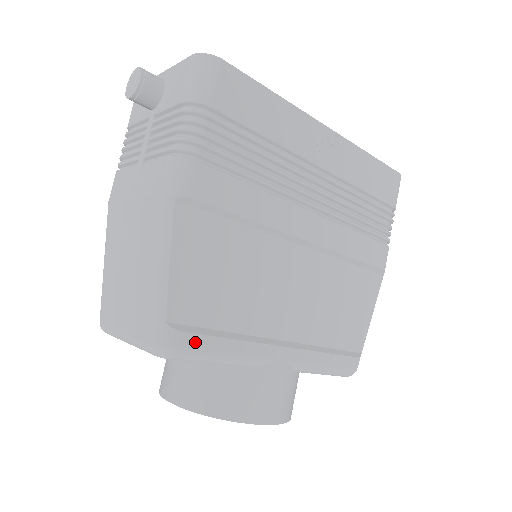
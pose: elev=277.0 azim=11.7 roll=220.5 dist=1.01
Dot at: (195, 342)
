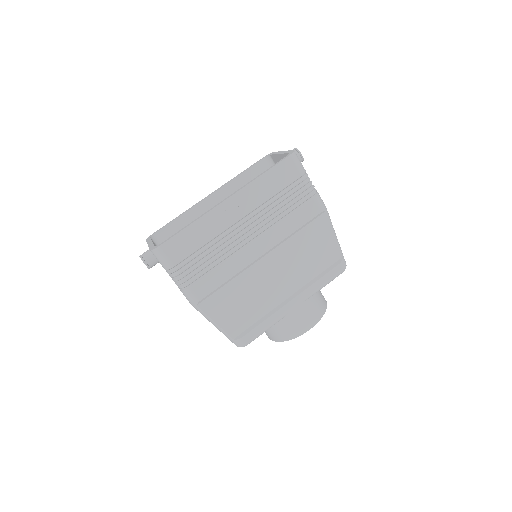
Dot at: (250, 336)
